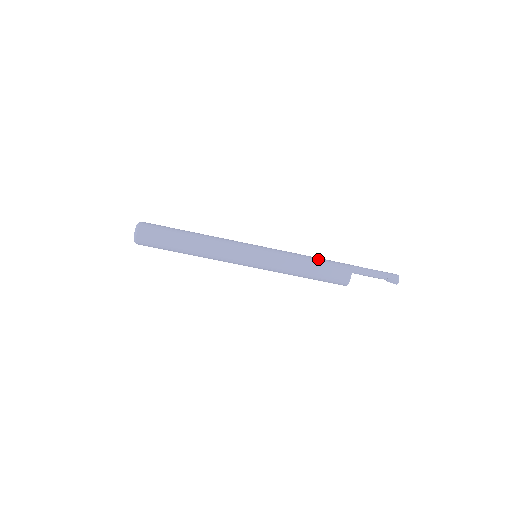
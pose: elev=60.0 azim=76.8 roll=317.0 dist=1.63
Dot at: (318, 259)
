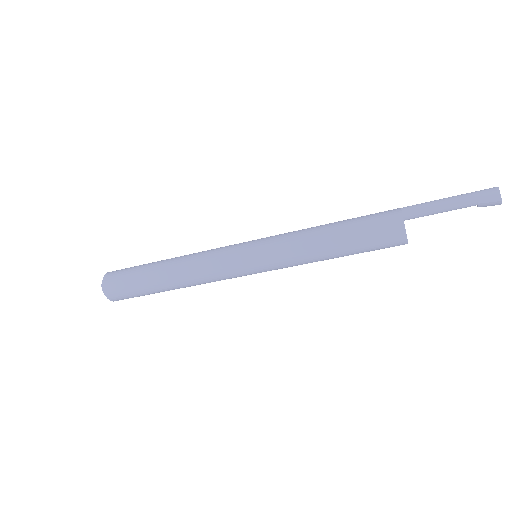
Dot at: (343, 227)
